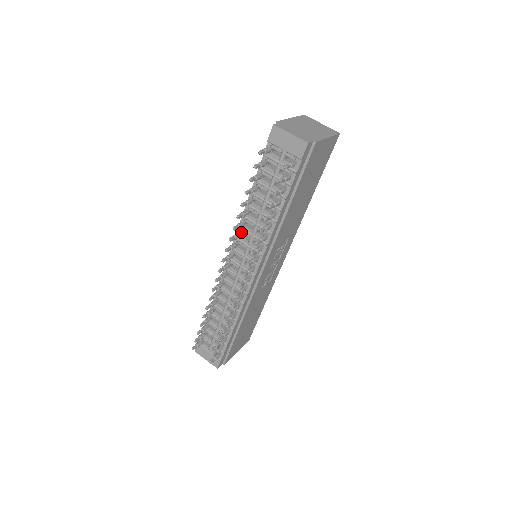
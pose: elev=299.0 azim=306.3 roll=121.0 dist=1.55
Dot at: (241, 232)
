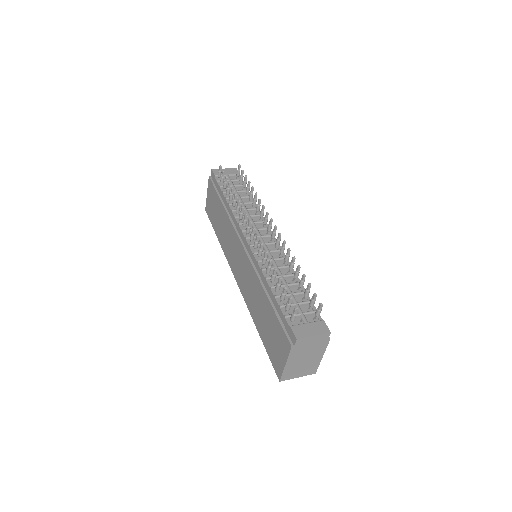
Dot at: (240, 220)
